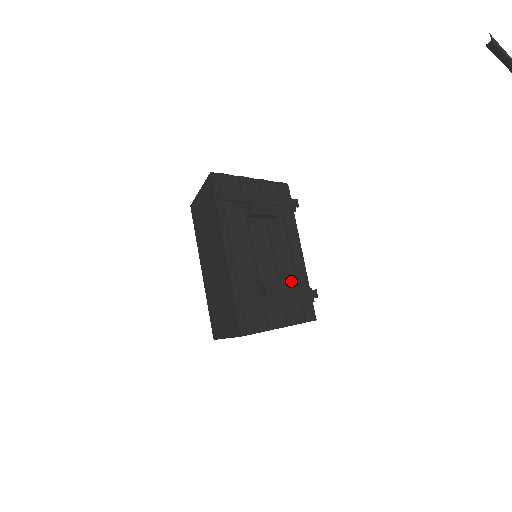
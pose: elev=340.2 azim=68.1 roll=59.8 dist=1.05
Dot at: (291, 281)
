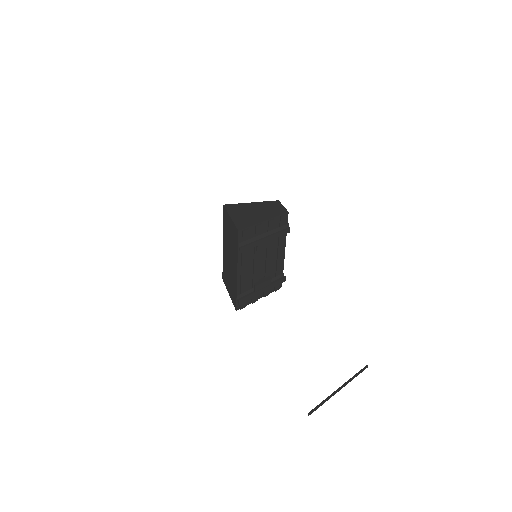
Dot at: (271, 279)
